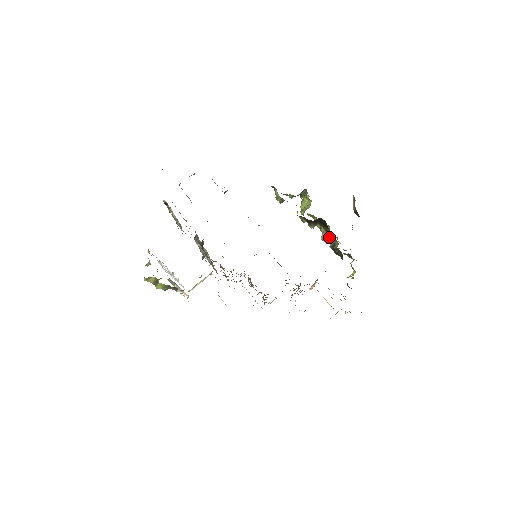
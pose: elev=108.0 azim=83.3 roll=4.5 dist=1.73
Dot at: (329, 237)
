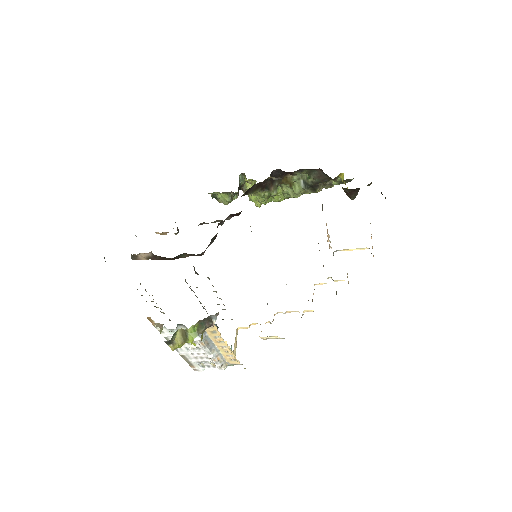
Dot at: (295, 184)
